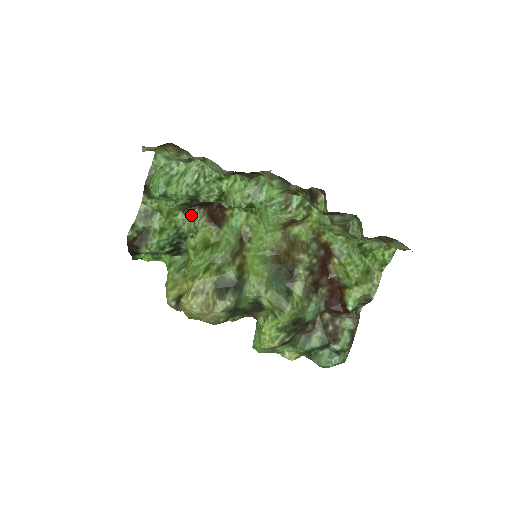
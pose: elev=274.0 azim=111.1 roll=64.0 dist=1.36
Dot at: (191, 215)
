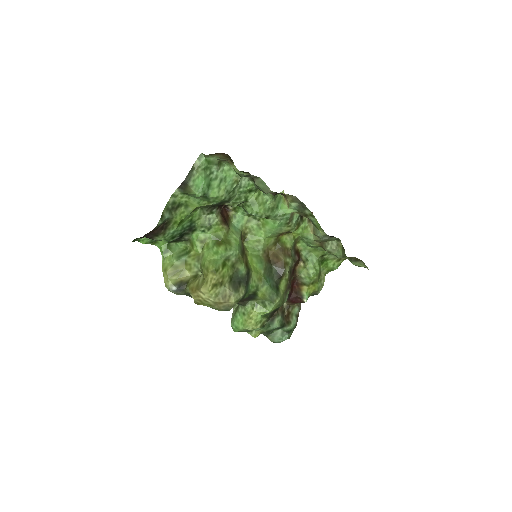
Dot at: (208, 213)
